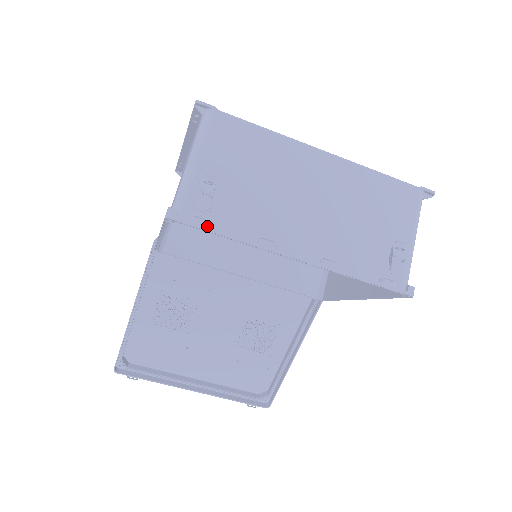
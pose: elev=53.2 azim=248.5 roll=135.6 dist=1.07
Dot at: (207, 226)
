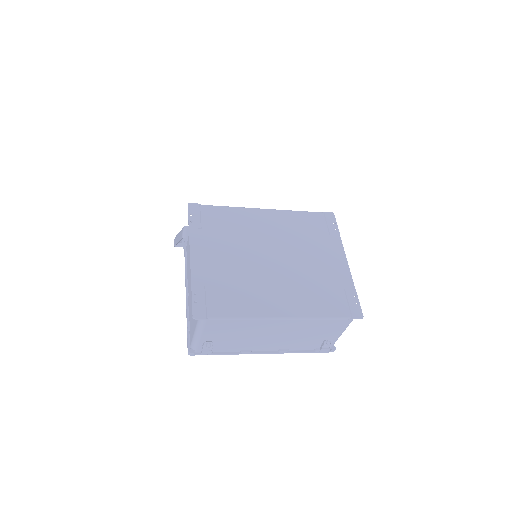
Dot at: (211, 354)
